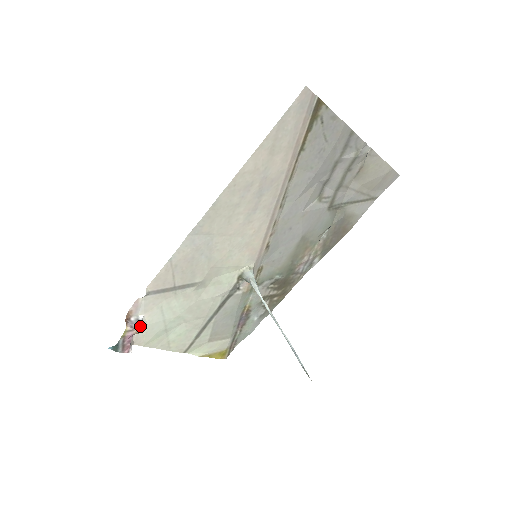
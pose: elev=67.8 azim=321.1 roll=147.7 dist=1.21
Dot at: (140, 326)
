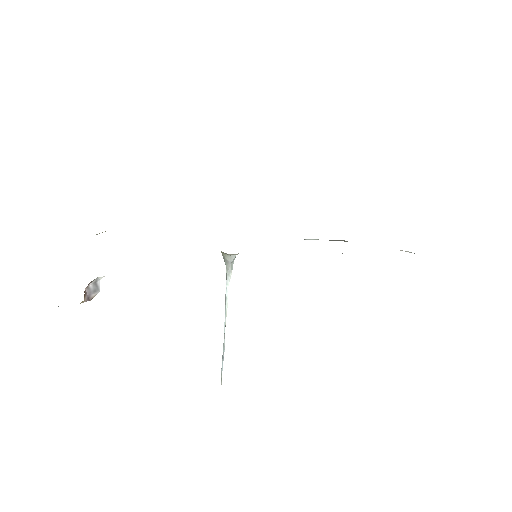
Dot at: occluded
